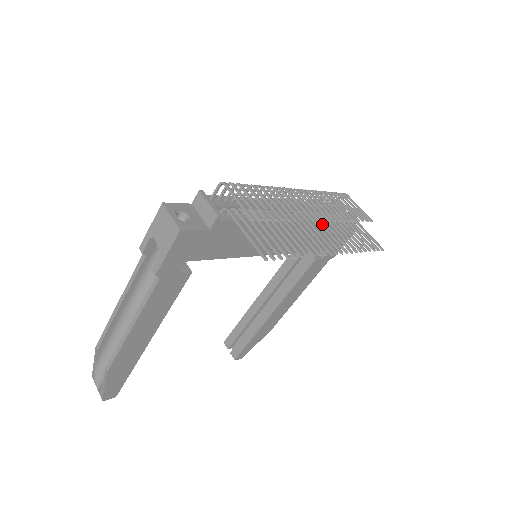
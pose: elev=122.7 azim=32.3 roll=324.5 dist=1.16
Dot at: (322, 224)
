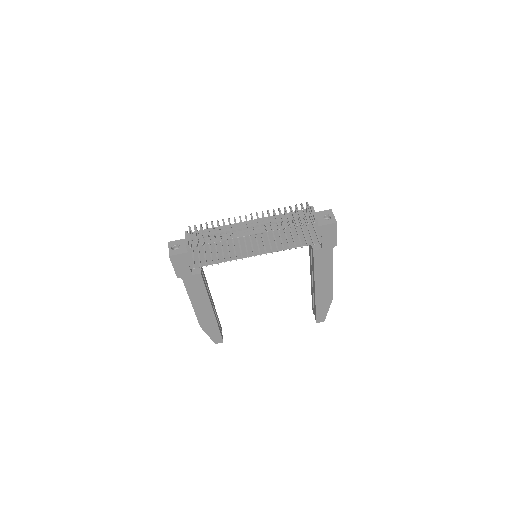
Dot at: (267, 234)
